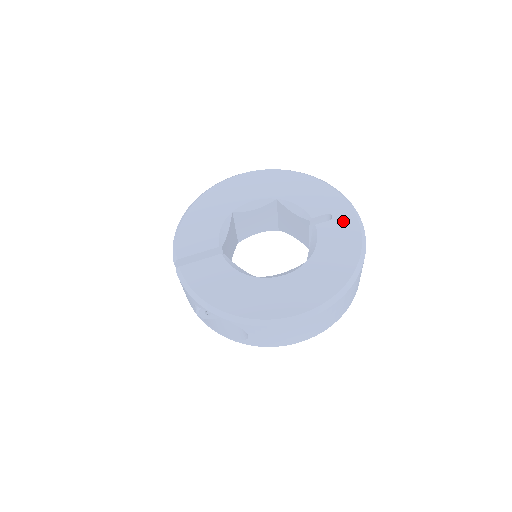
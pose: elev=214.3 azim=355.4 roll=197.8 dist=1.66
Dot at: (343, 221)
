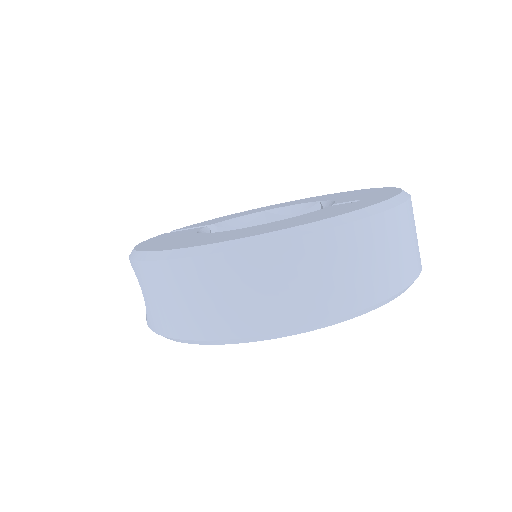
Dot at: (368, 200)
